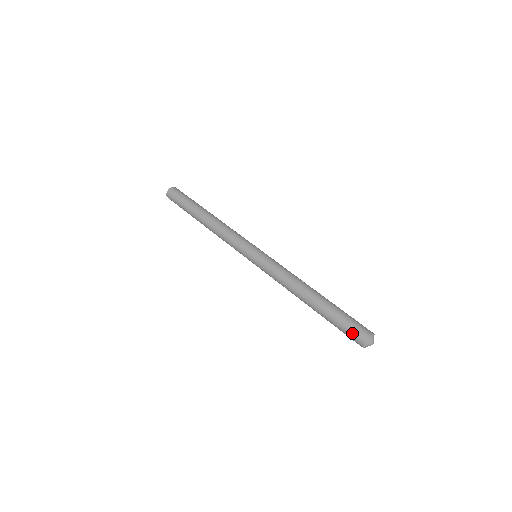
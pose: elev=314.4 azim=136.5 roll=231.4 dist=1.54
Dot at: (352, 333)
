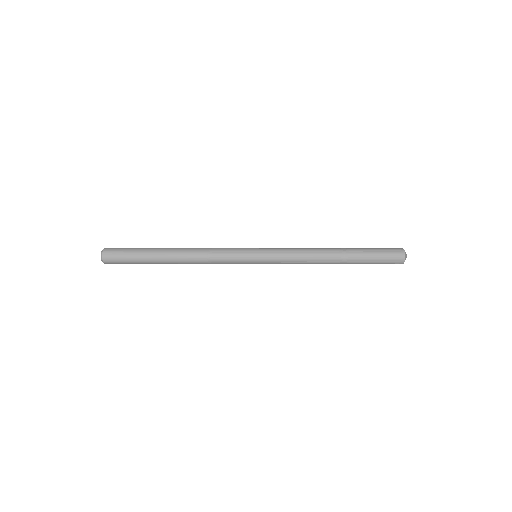
Dot at: (390, 263)
